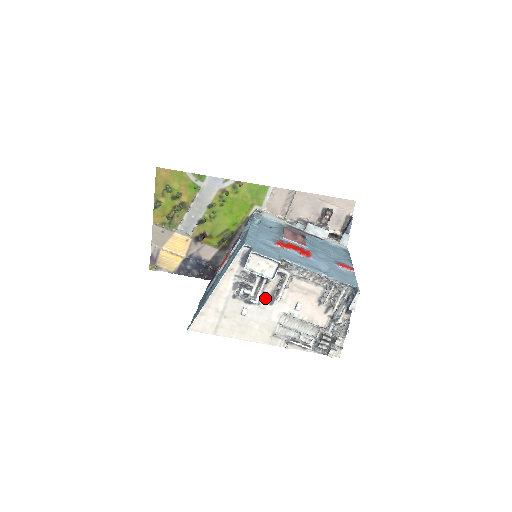
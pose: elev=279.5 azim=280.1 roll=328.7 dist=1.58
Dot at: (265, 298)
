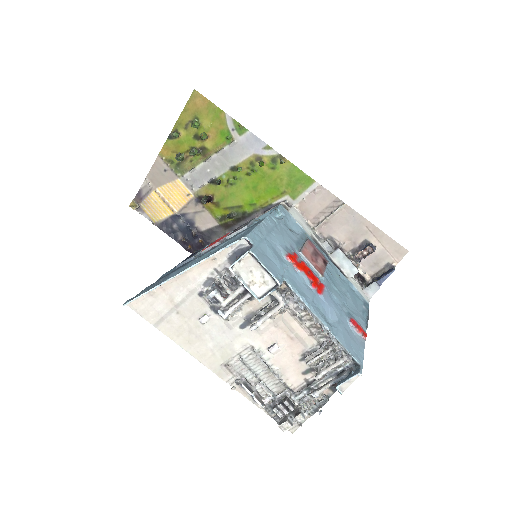
Dot at: (238, 316)
